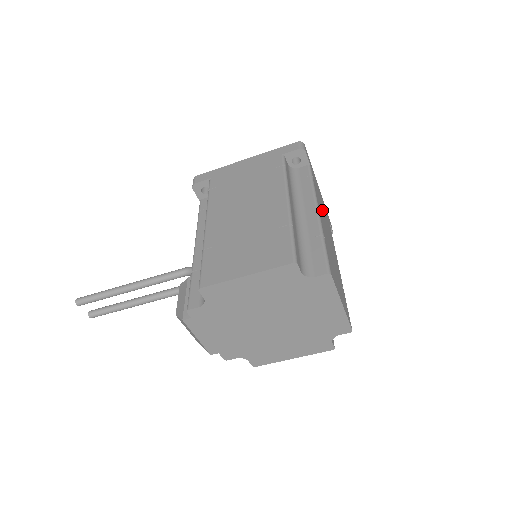
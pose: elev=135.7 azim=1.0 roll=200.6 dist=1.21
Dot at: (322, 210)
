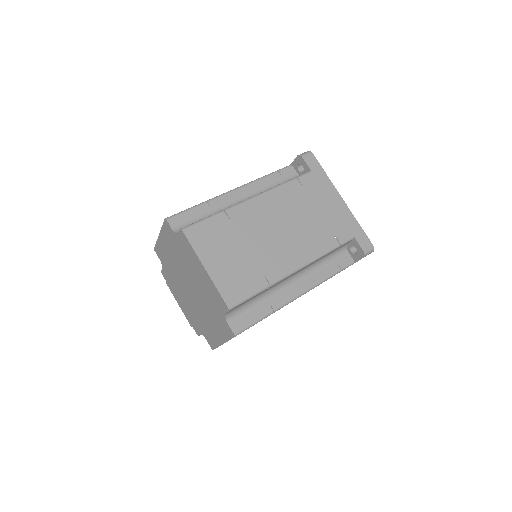
Dot at: (297, 209)
